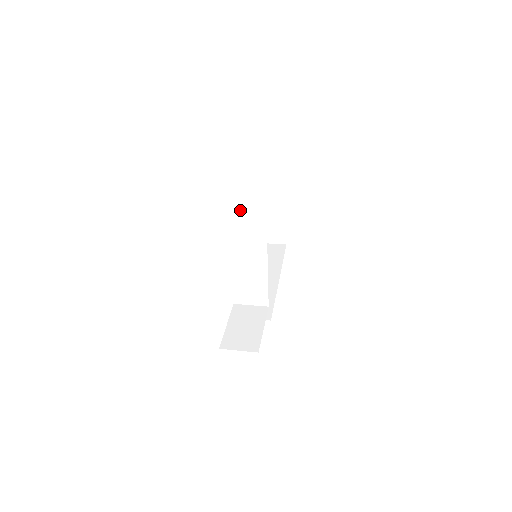
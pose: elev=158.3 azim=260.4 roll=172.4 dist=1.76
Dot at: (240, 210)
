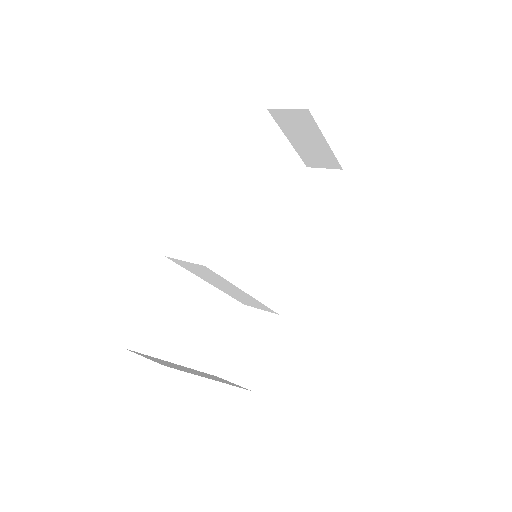
Dot at: (181, 261)
